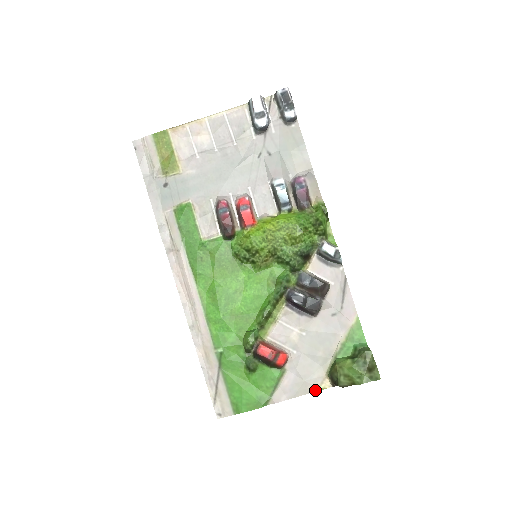
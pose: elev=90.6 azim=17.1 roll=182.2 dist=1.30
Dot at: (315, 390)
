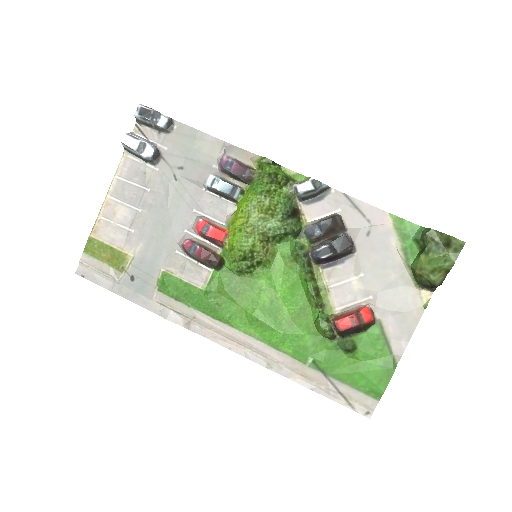
Dot at: (422, 310)
